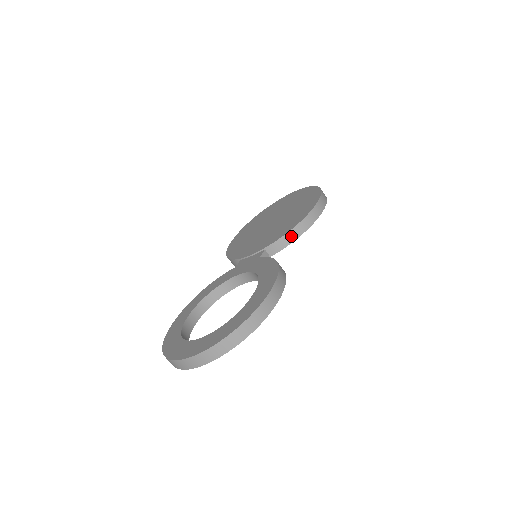
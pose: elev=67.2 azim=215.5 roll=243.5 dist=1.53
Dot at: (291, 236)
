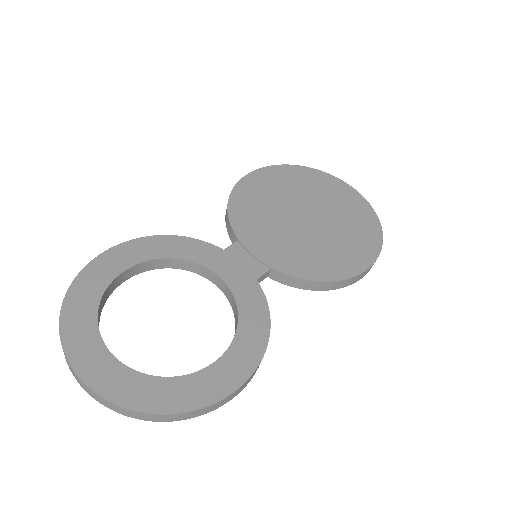
Dot at: (308, 285)
